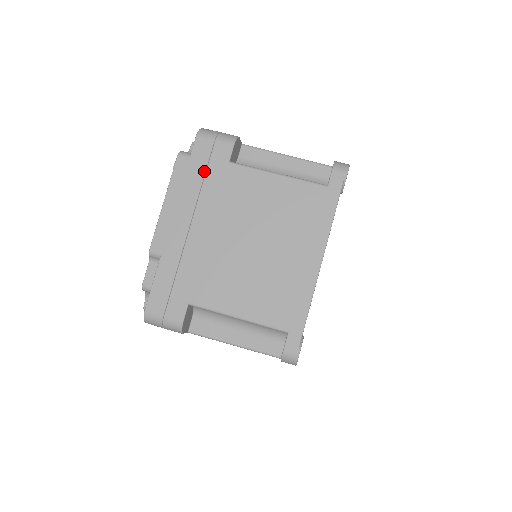
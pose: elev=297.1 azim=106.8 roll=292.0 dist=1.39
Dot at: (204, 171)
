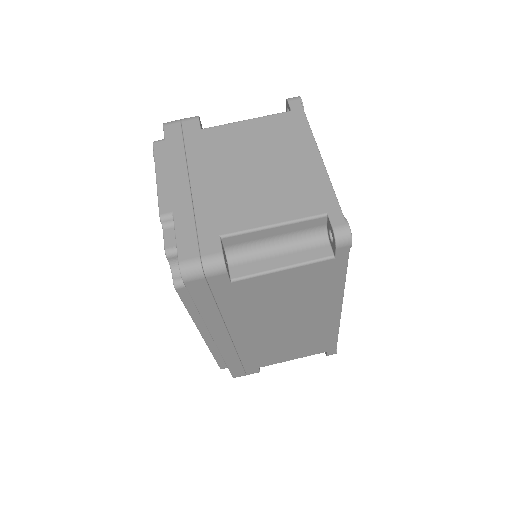
Dot at: (182, 143)
